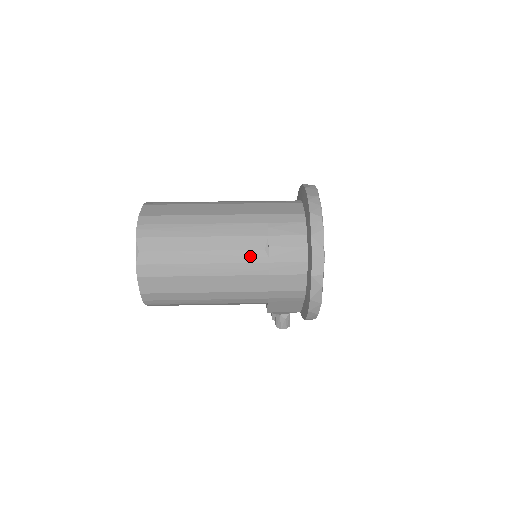
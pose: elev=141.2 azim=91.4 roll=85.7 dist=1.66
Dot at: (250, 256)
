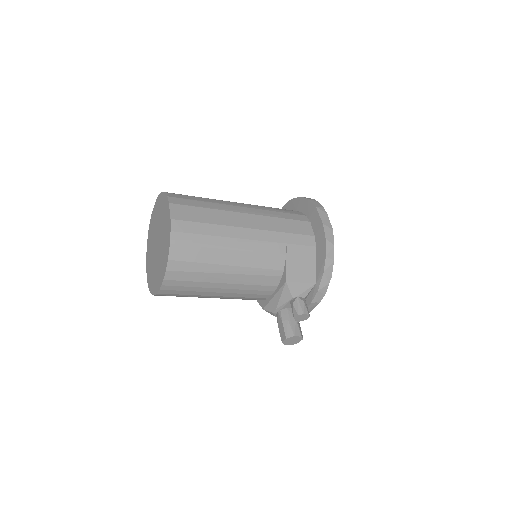
Dot at: (262, 208)
